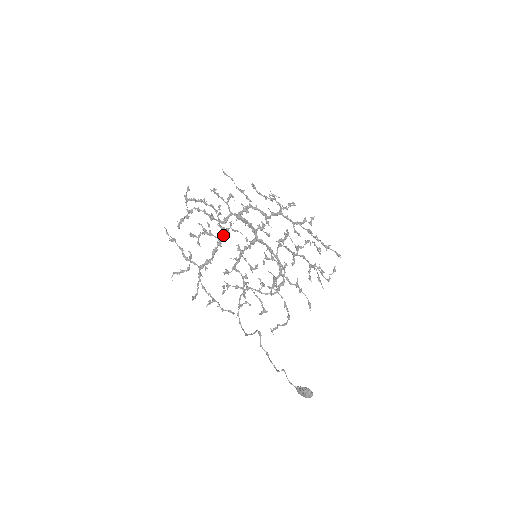
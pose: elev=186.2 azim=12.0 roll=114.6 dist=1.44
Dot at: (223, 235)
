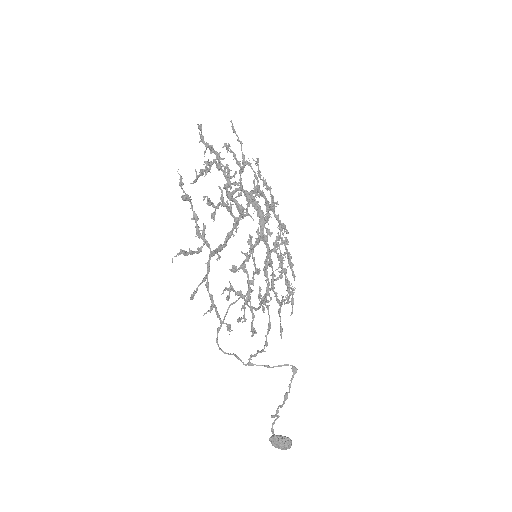
Dot at: (241, 216)
